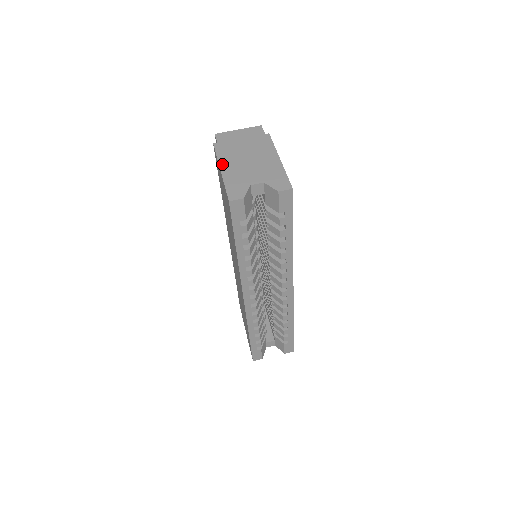
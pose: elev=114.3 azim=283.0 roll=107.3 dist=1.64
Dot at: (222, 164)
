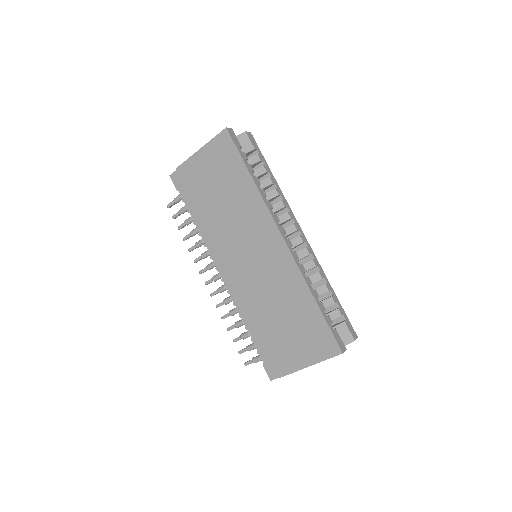
Dot at: (196, 153)
